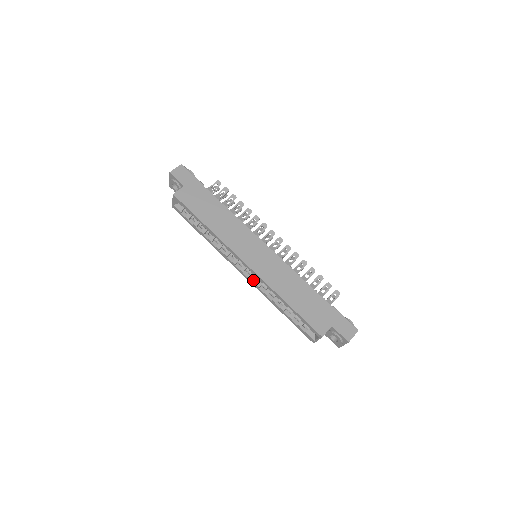
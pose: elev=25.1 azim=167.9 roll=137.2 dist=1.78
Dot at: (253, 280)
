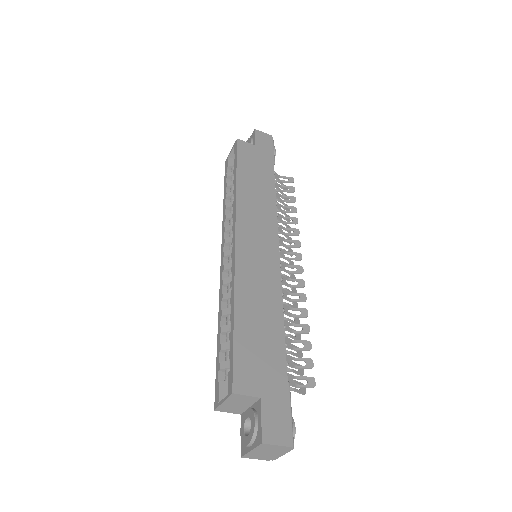
Dot at: (226, 274)
